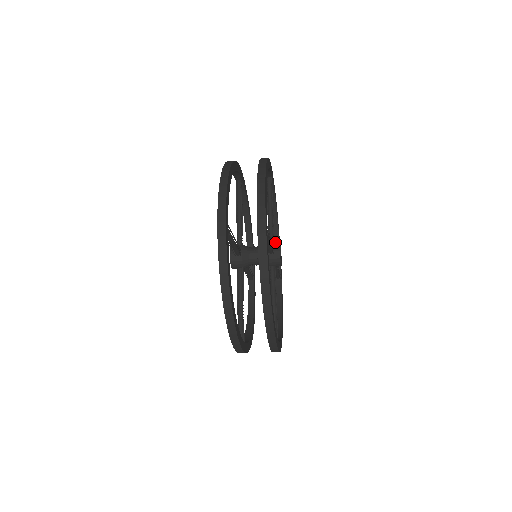
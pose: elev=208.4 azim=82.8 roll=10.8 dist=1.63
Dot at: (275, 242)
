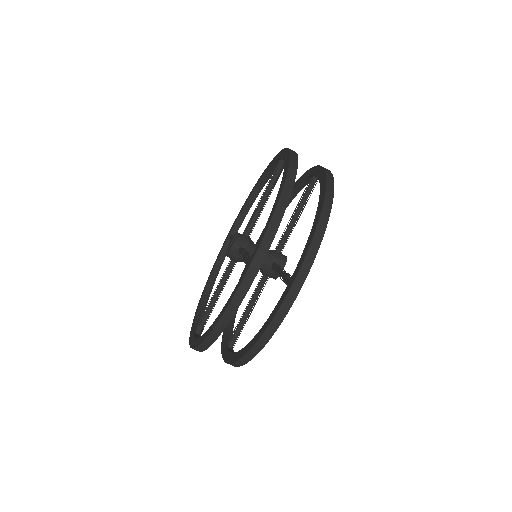
Dot at: (229, 323)
